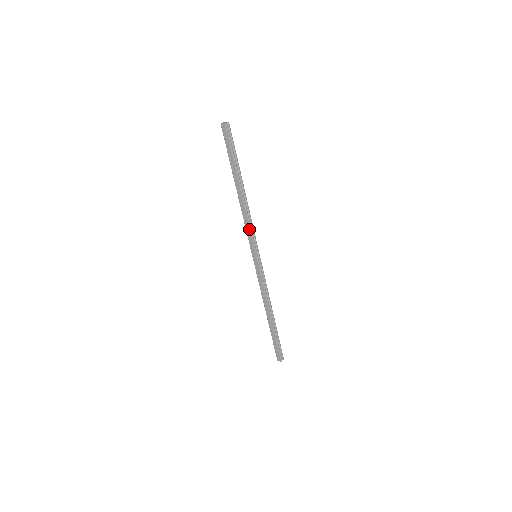
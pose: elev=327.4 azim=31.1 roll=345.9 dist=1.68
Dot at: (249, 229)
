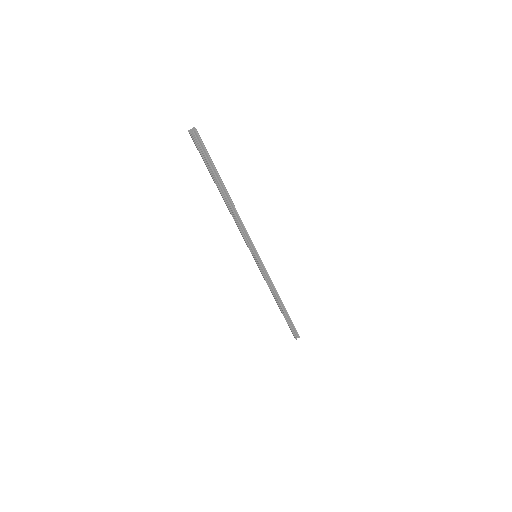
Dot at: (241, 234)
